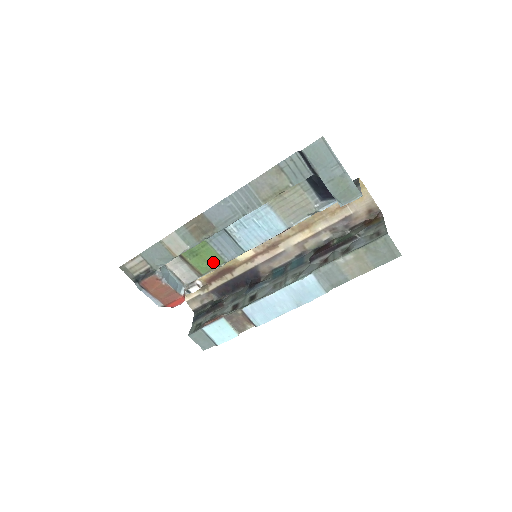
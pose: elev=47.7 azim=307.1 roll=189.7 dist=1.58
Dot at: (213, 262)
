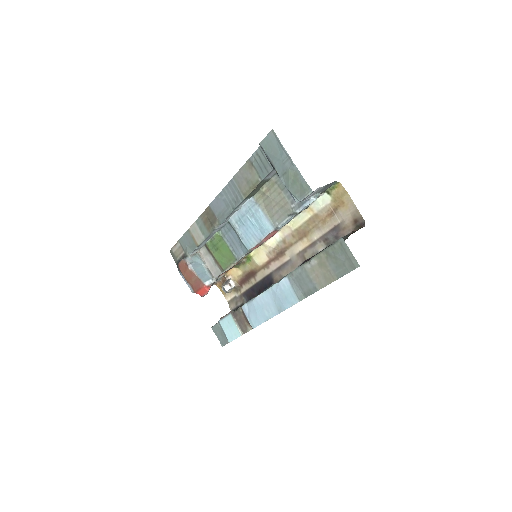
Dot at: (229, 258)
